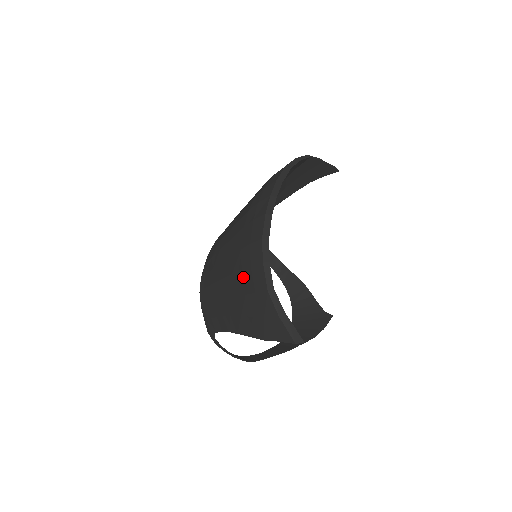
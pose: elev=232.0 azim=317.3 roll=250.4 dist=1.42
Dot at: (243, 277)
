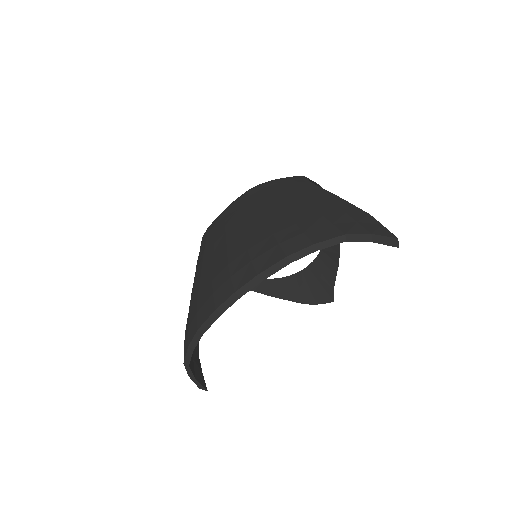
Dot at: (188, 320)
